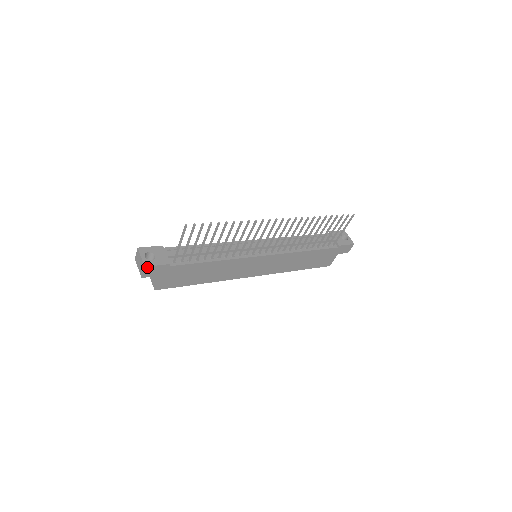
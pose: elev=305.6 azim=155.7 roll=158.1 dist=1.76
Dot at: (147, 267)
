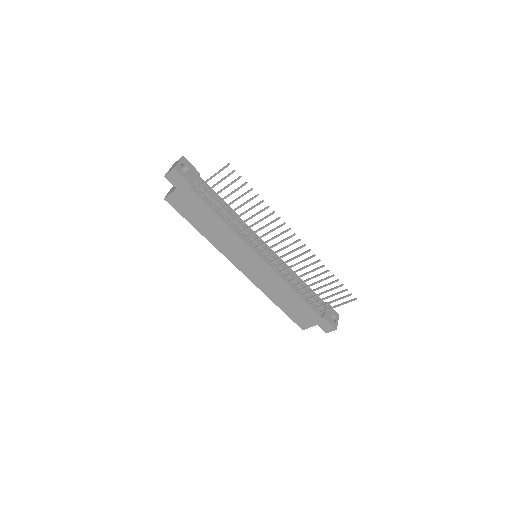
Dot at: (175, 171)
